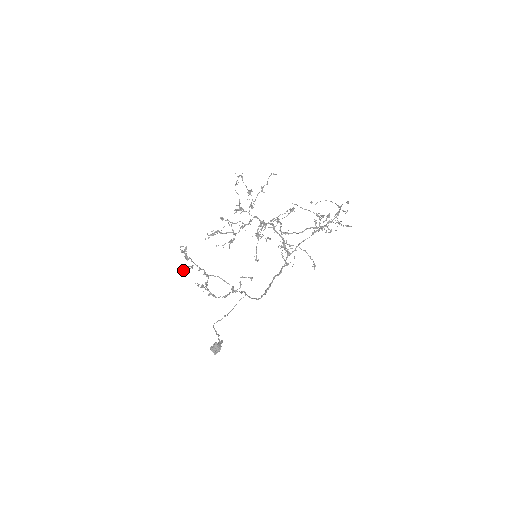
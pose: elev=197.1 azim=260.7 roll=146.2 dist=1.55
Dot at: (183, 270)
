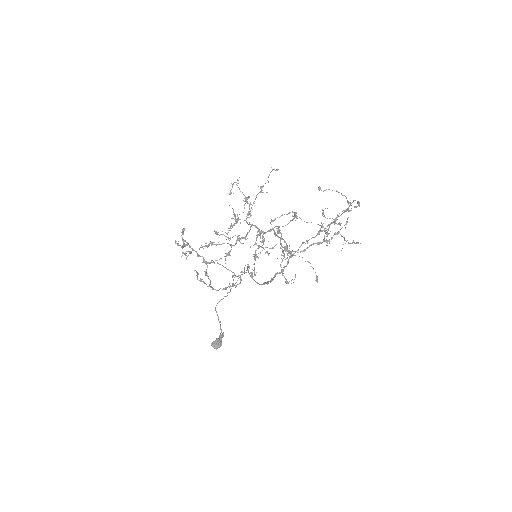
Dot at: (181, 256)
